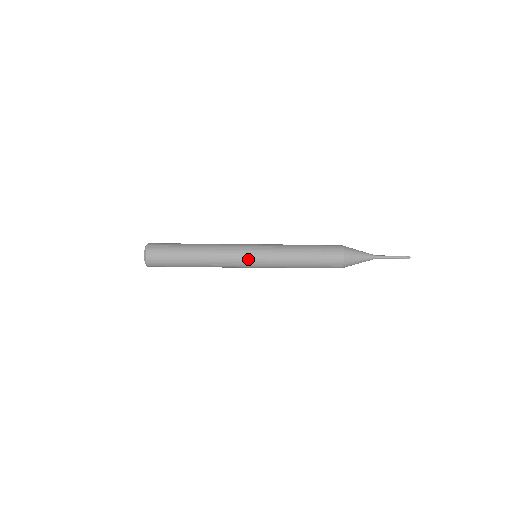
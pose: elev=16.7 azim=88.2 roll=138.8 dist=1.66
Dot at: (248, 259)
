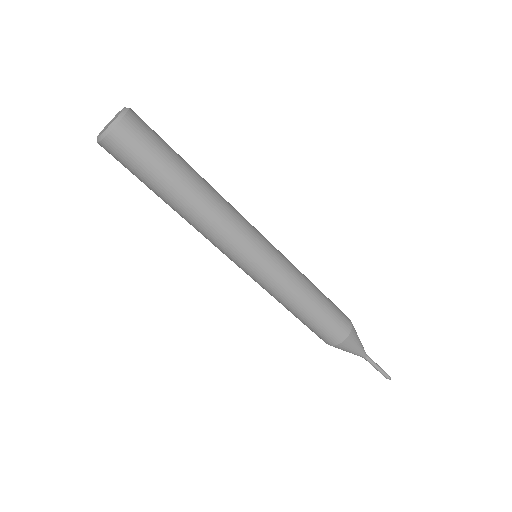
Dot at: (261, 234)
